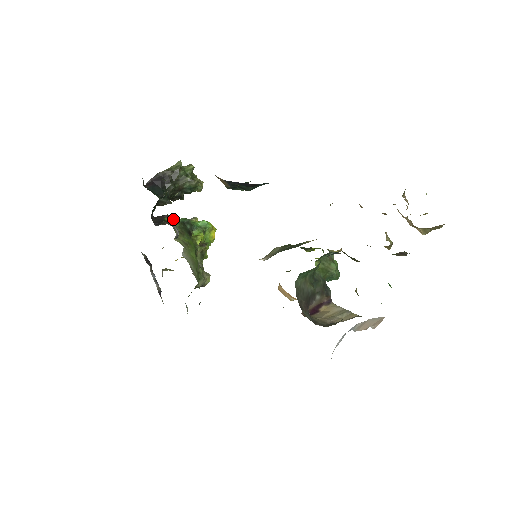
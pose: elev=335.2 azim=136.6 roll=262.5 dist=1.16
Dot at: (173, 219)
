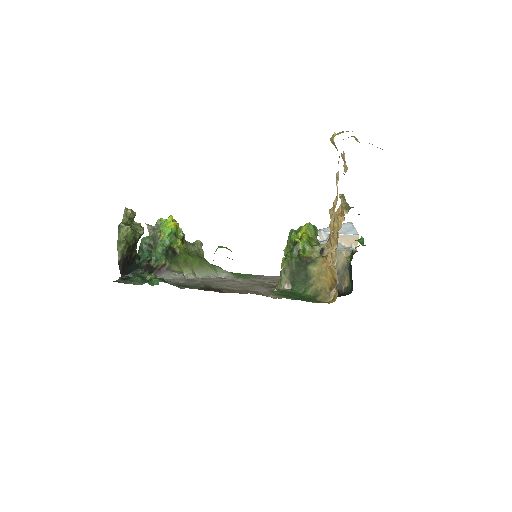
Dot at: (147, 251)
